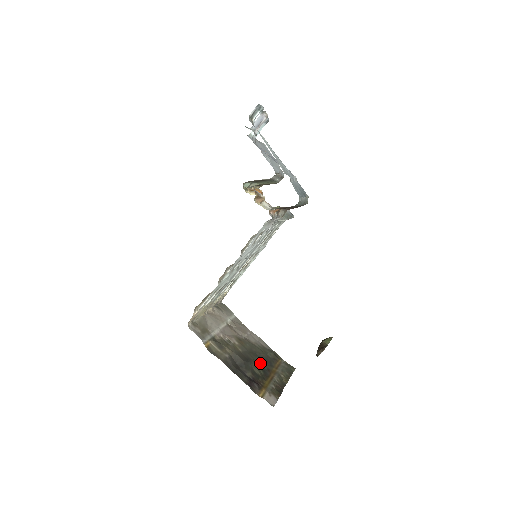
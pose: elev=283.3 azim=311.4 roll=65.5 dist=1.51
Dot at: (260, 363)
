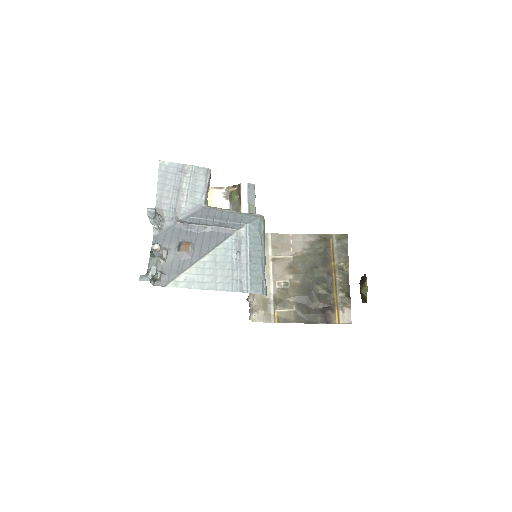
Dot at: (319, 276)
